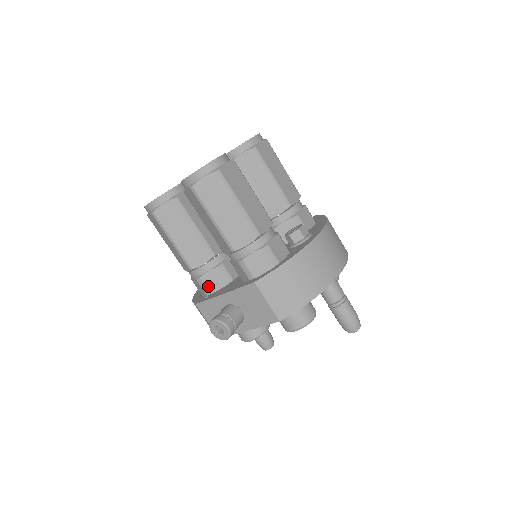
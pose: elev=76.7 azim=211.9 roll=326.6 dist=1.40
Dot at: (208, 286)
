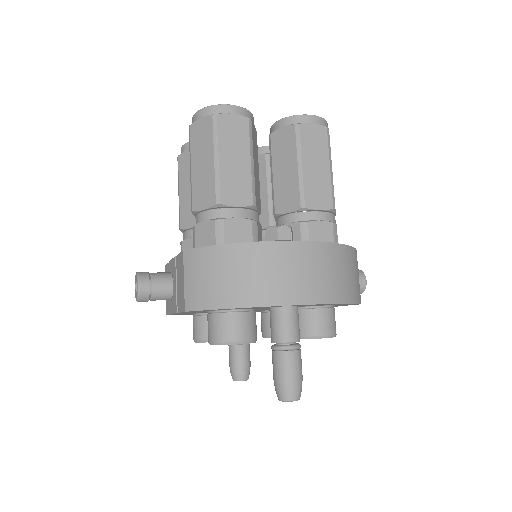
Dot at: occluded
